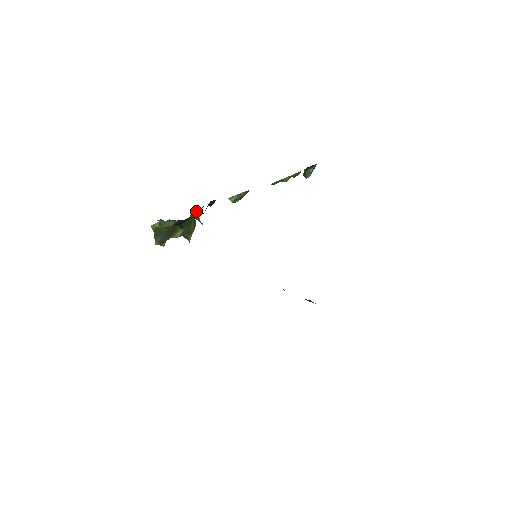
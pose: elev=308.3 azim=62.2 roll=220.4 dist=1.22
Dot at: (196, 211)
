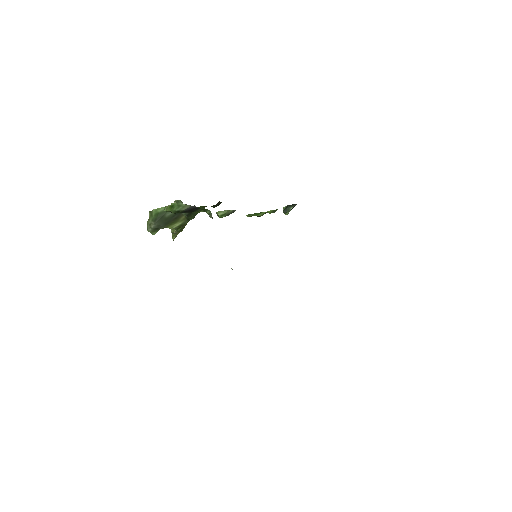
Dot at: occluded
